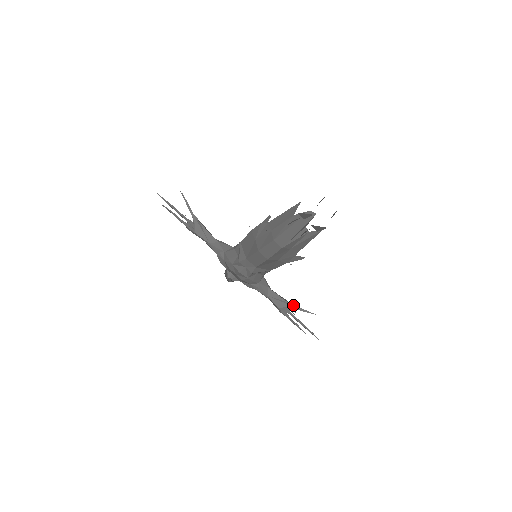
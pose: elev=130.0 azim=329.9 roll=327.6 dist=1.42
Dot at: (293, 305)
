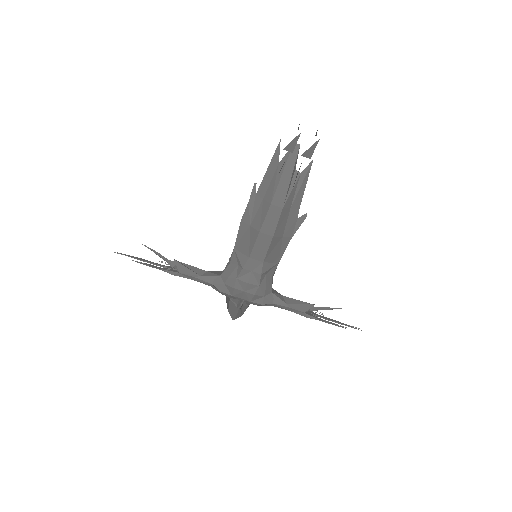
Dot at: (315, 307)
